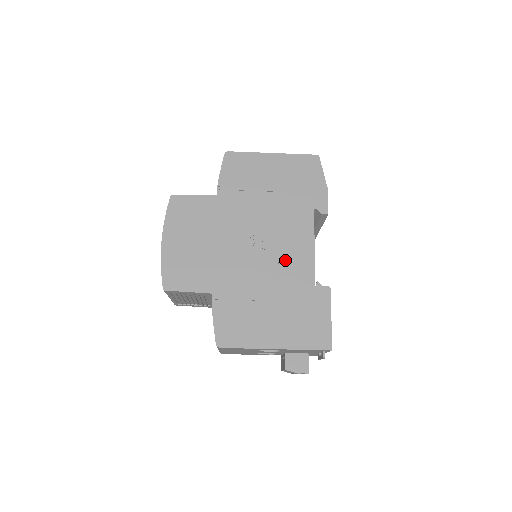
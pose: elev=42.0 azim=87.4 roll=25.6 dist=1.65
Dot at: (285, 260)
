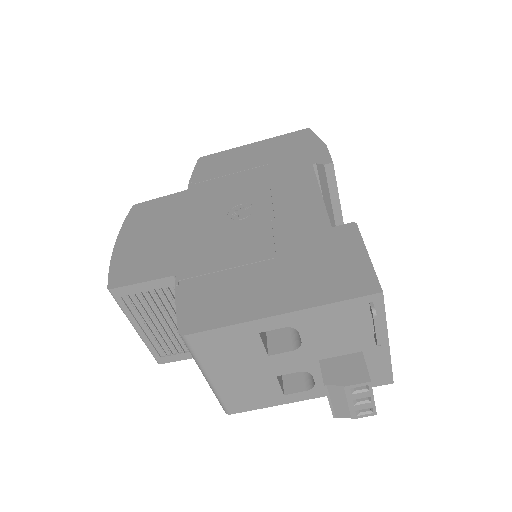
Dot at: (281, 215)
